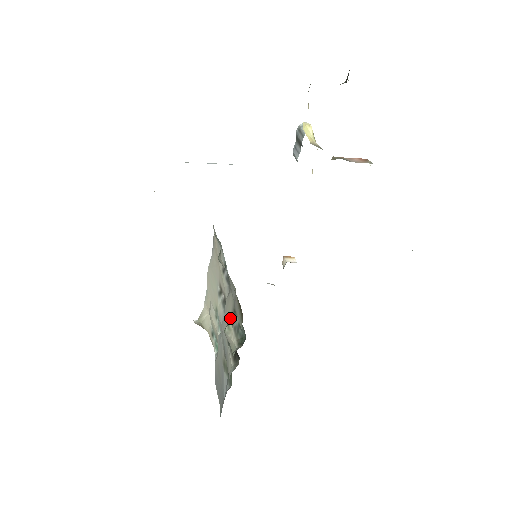
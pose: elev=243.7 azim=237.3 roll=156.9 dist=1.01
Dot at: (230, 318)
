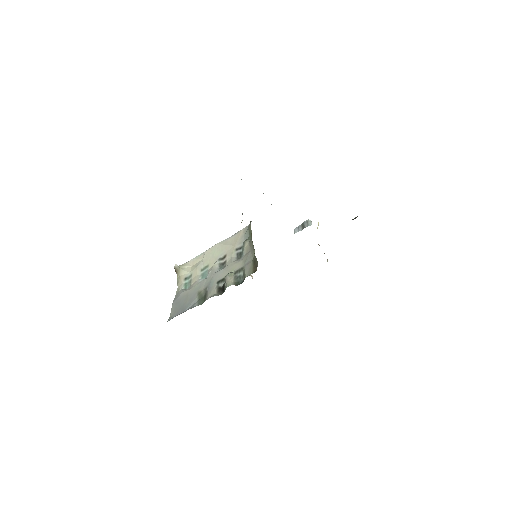
Dot at: (233, 271)
